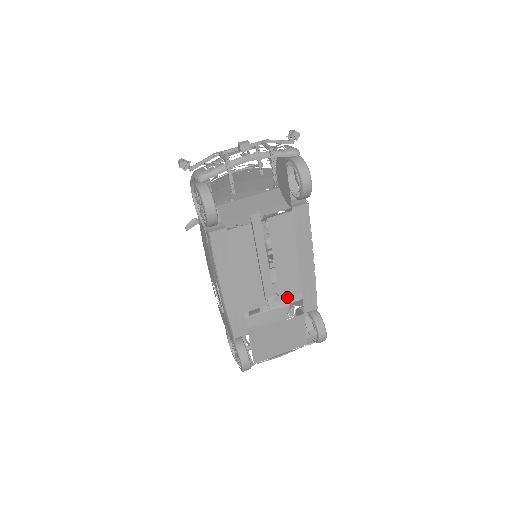
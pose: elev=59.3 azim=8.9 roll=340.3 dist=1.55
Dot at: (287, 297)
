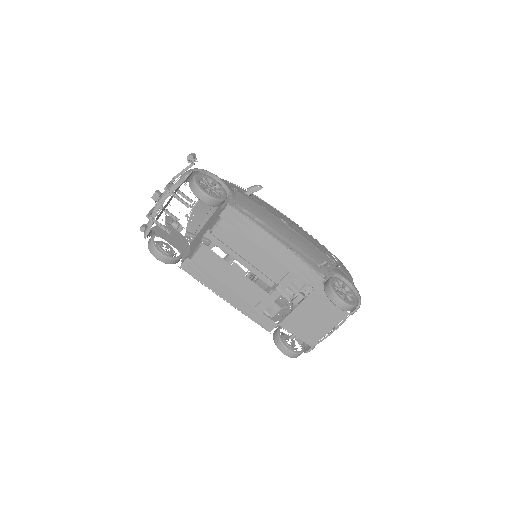
Dot at: occluded
